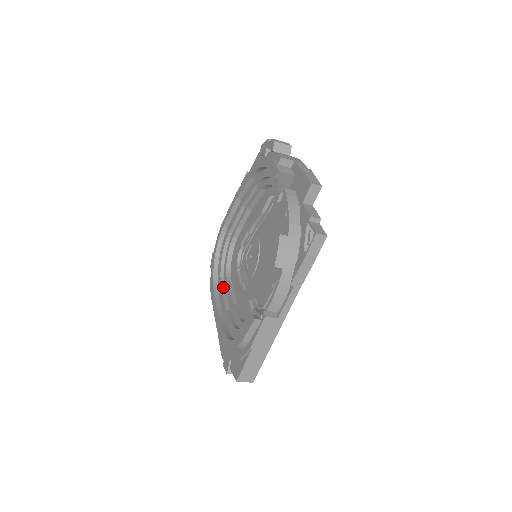
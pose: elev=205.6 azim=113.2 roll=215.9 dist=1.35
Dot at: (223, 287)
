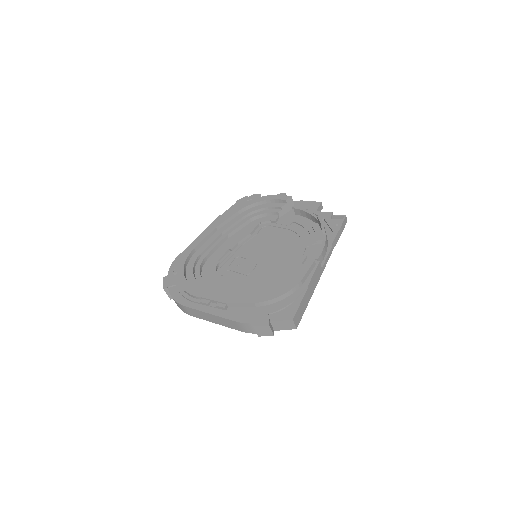
Dot at: (209, 287)
